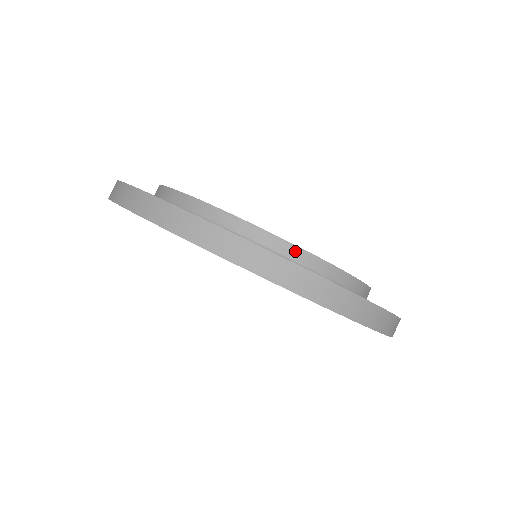
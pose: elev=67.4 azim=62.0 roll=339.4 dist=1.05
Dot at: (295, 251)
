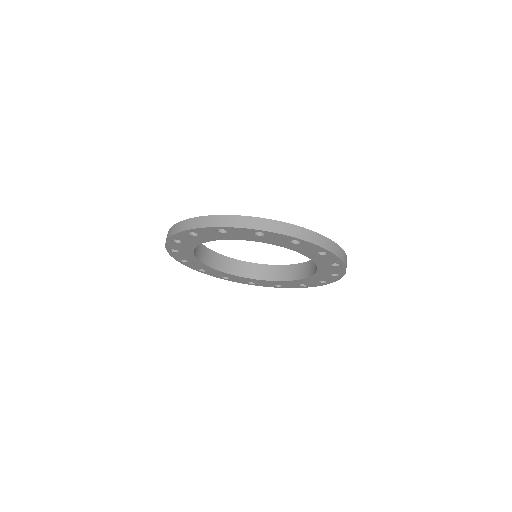
Dot at: occluded
